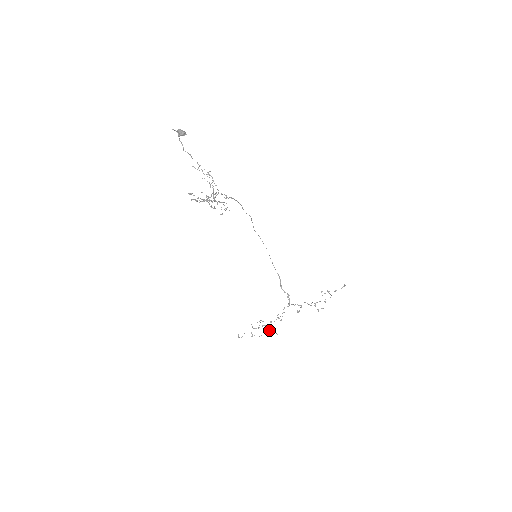
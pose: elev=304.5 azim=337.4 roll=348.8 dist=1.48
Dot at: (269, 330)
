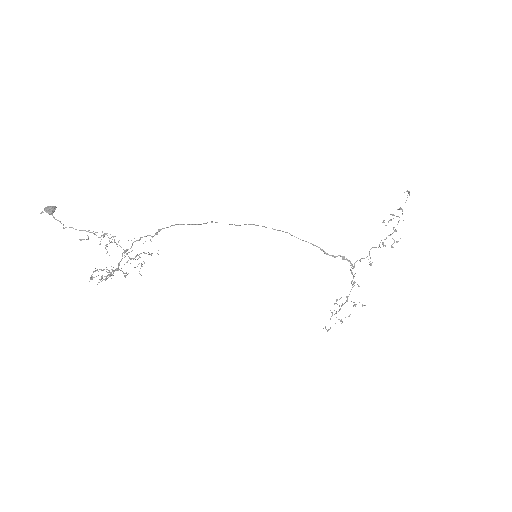
Dot at: occluded
